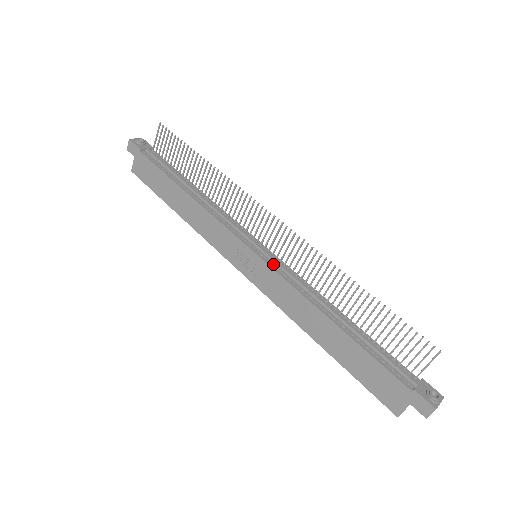
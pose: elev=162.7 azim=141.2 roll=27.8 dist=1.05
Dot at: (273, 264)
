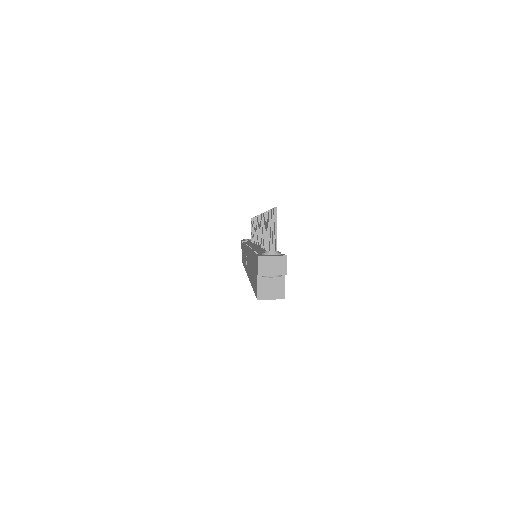
Dot at: (252, 248)
